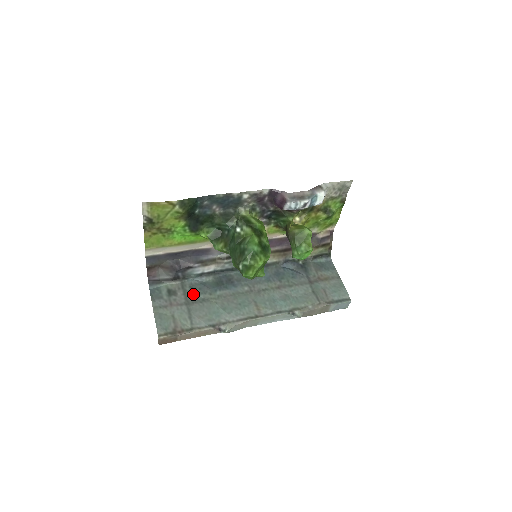
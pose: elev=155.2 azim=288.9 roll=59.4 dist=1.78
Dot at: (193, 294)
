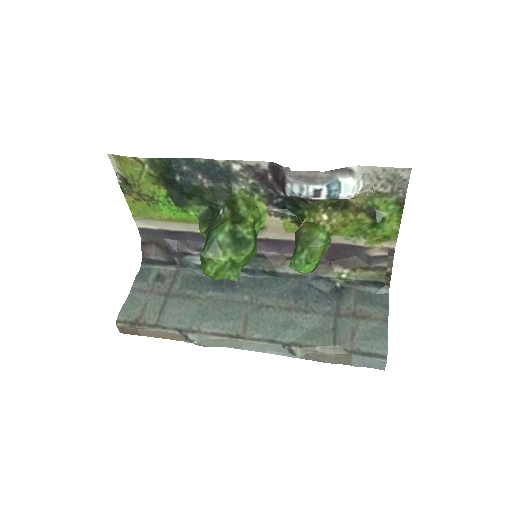
Dot at: (182, 286)
